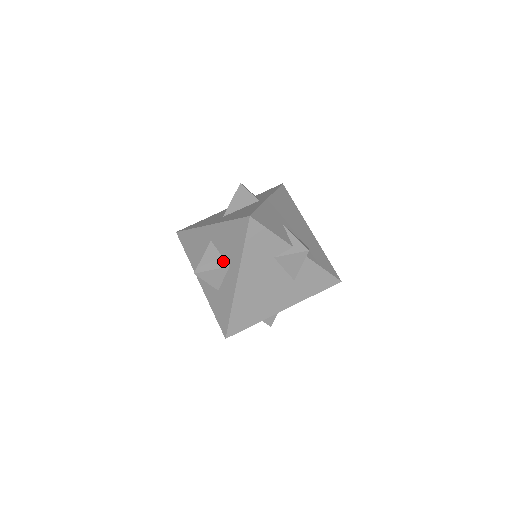
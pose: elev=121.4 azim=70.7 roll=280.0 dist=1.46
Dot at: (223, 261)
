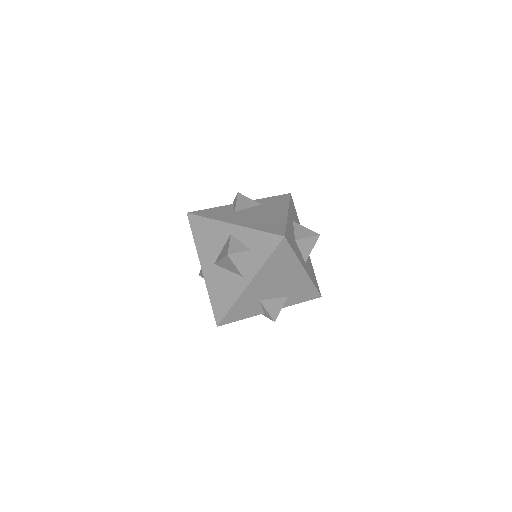
Dot at: occluded
